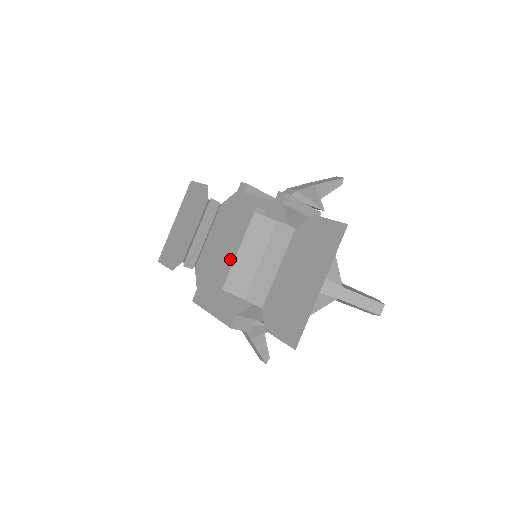
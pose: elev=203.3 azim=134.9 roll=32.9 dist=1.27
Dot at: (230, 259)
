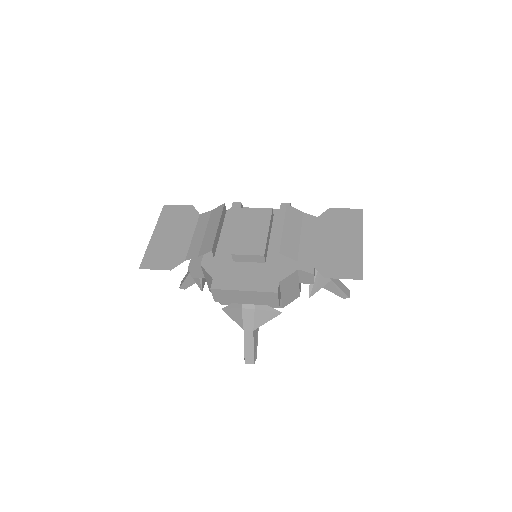
Dot at: (262, 242)
